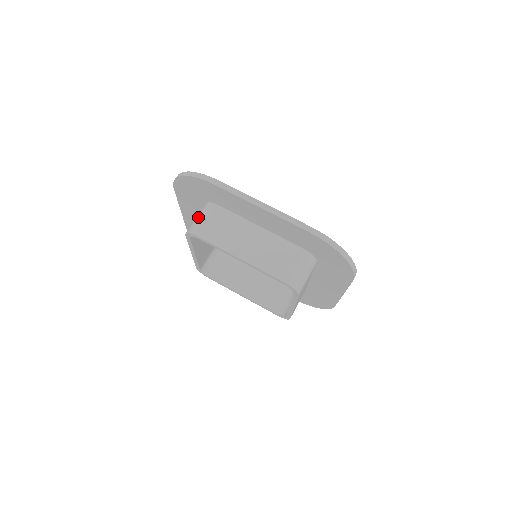
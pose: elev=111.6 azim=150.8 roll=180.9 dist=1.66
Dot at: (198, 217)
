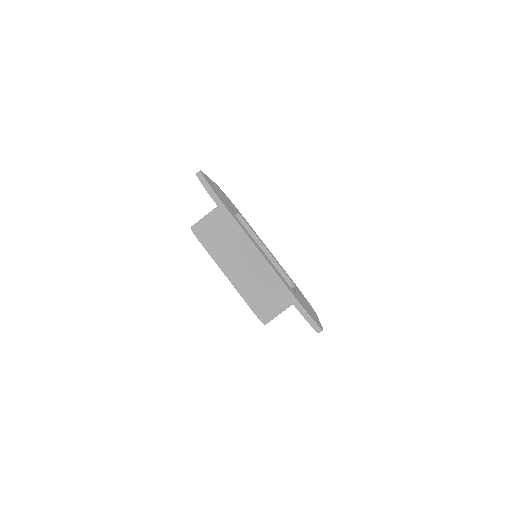
Dot at: (206, 218)
